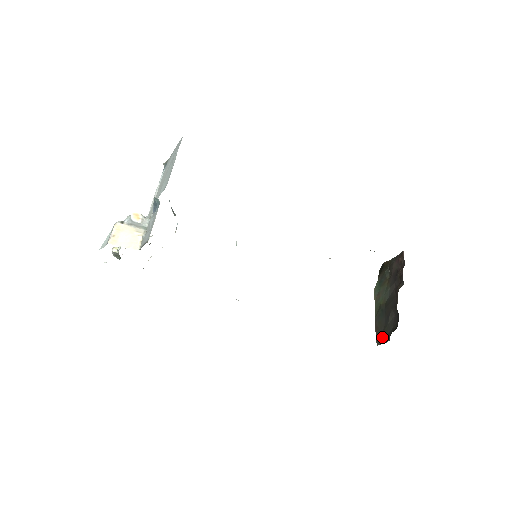
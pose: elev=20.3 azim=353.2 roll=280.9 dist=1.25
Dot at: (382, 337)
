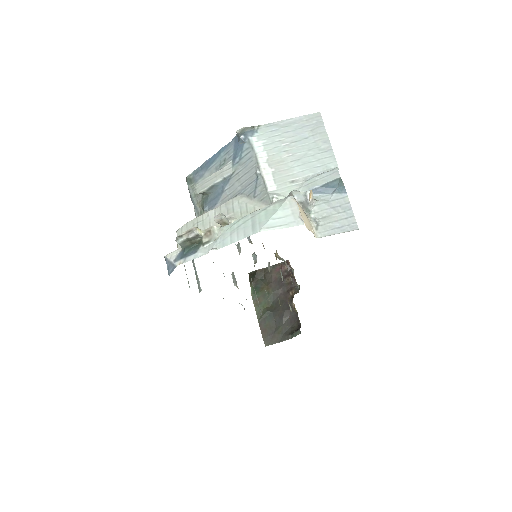
Dot at: (275, 337)
